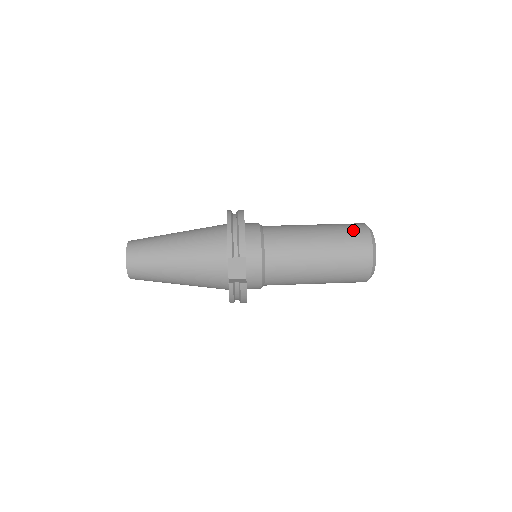
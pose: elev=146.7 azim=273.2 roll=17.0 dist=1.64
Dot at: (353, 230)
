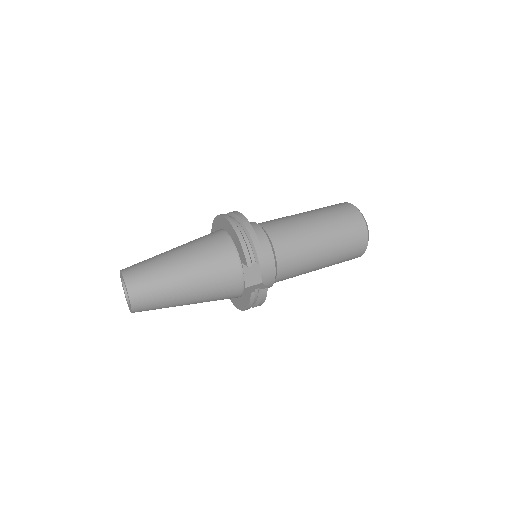
Dot at: (344, 212)
